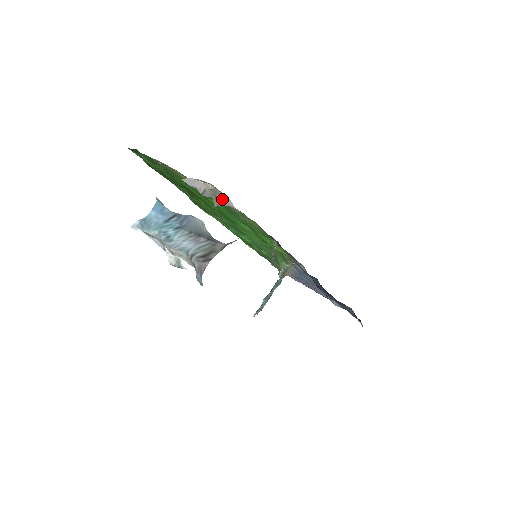
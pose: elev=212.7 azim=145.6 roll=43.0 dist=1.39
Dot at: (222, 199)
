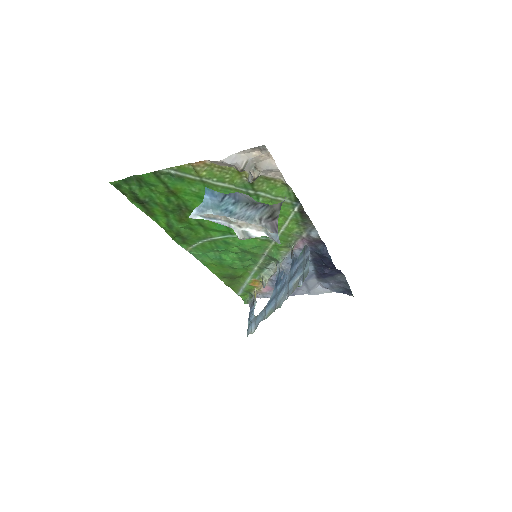
Dot at: (265, 165)
